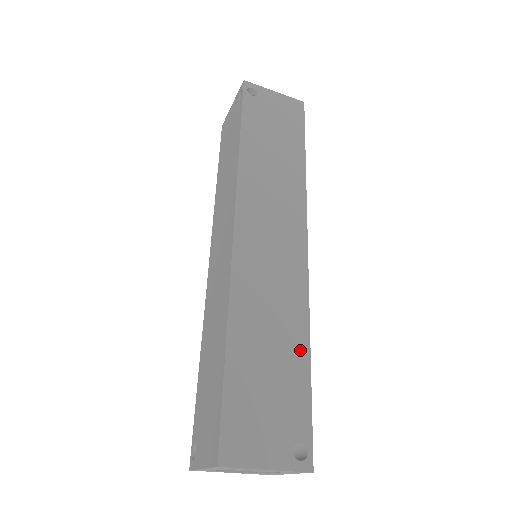
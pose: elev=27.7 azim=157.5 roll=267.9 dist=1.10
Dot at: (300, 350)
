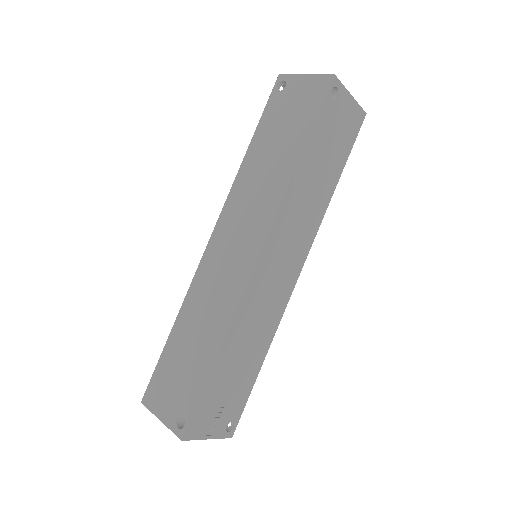
Dot at: (212, 348)
